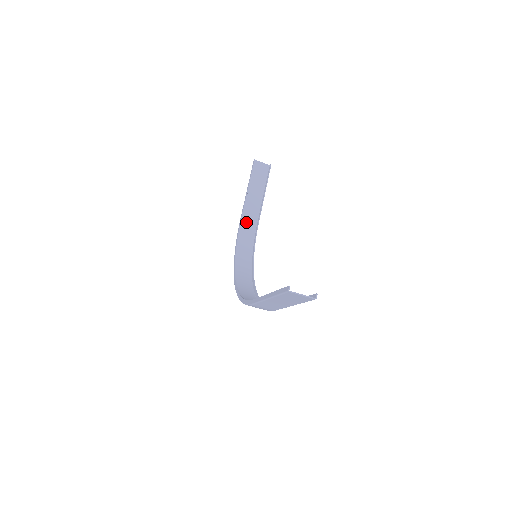
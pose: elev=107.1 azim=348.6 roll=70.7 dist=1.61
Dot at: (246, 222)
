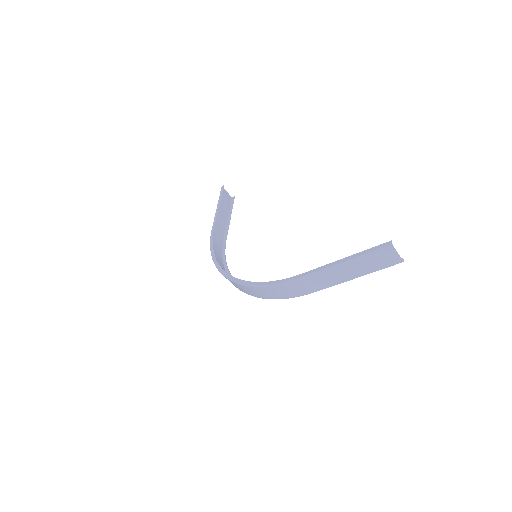
Dot at: (216, 236)
